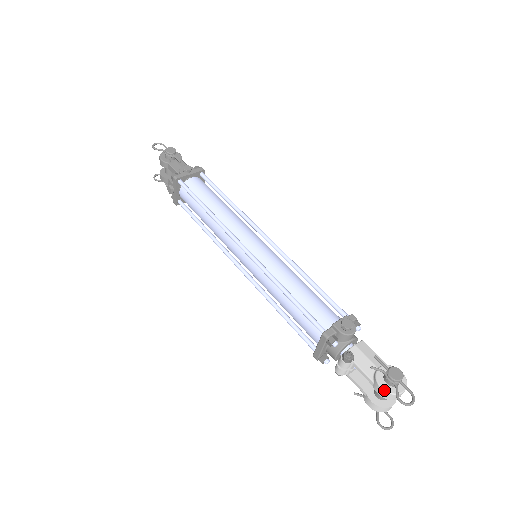
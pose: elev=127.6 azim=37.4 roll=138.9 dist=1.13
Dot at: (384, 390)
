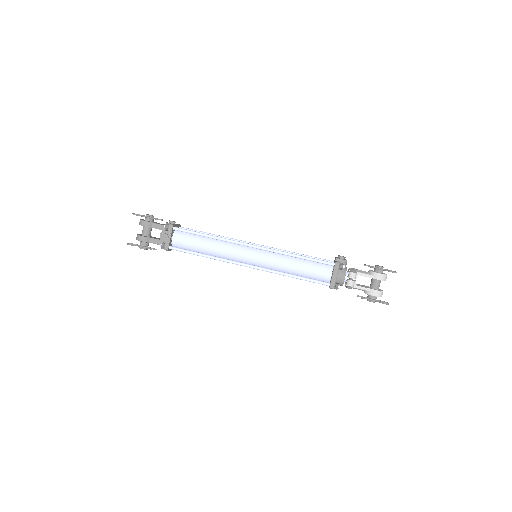
Dot at: (381, 274)
